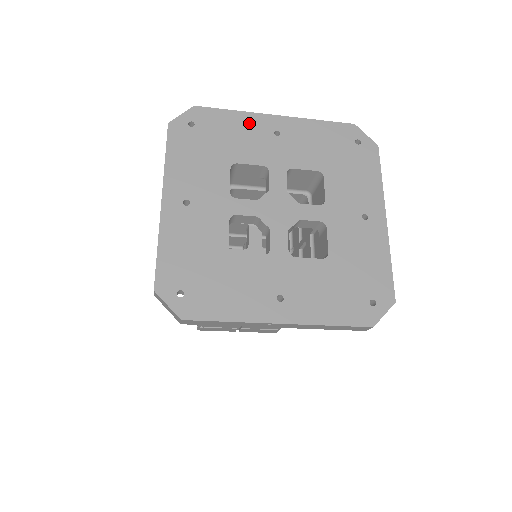
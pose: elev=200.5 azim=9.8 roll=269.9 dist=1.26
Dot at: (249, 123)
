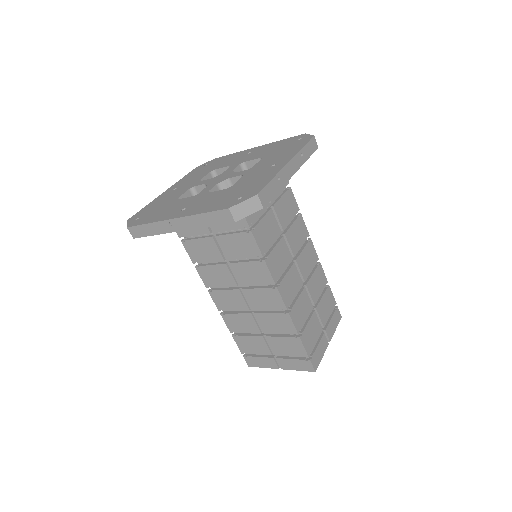
Dot at: (237, 155)
